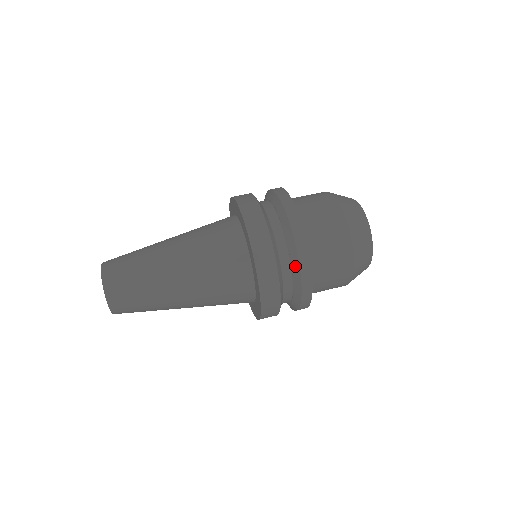
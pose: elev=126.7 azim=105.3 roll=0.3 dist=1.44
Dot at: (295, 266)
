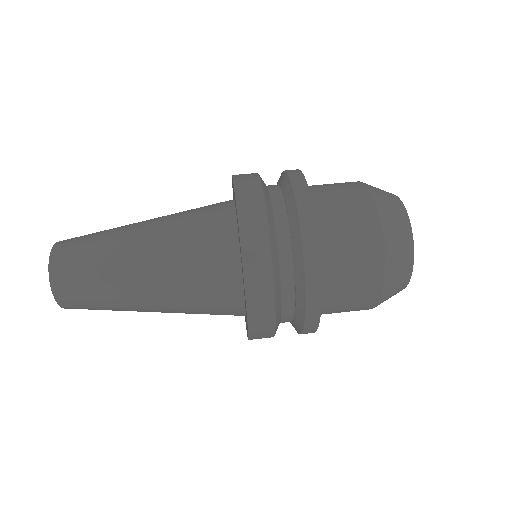
Dot at: (300, 283)
